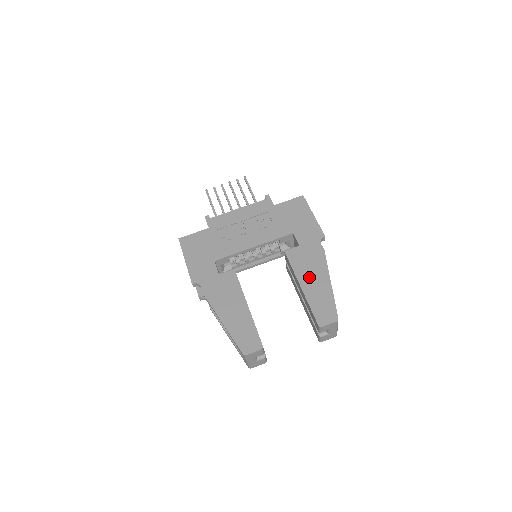
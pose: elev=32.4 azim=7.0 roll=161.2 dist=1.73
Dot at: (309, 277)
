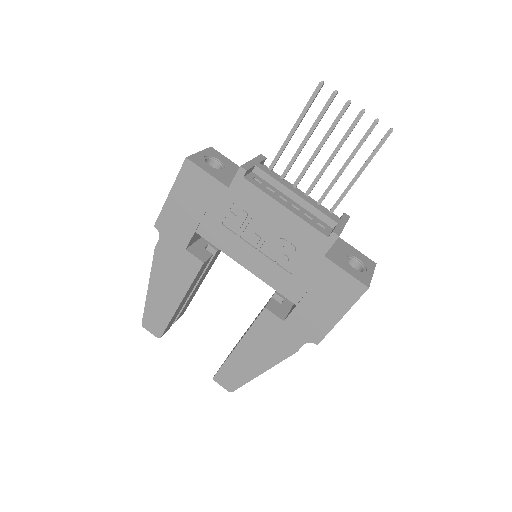
Dot at: (253, 349)
